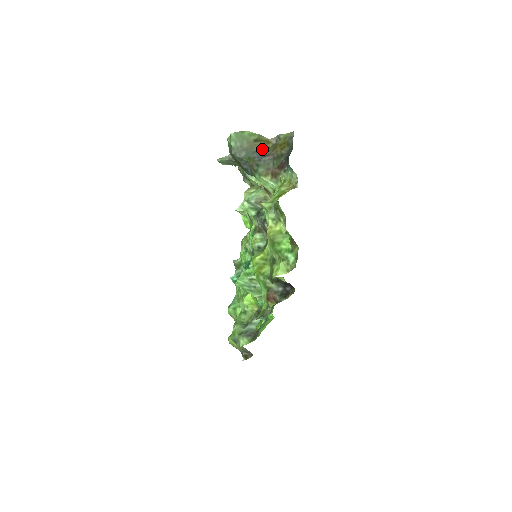
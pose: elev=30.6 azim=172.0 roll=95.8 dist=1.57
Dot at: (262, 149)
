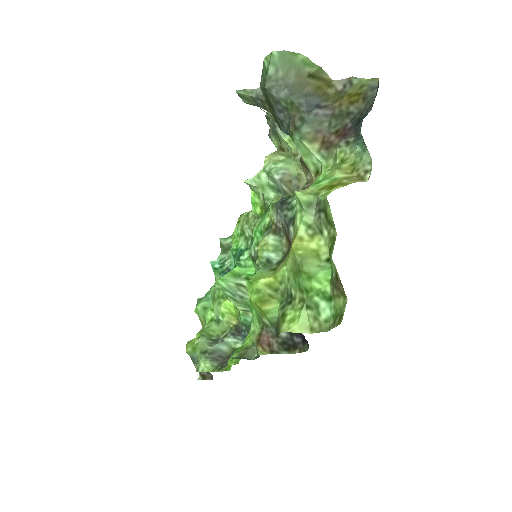
Dot at: (317, 94)
